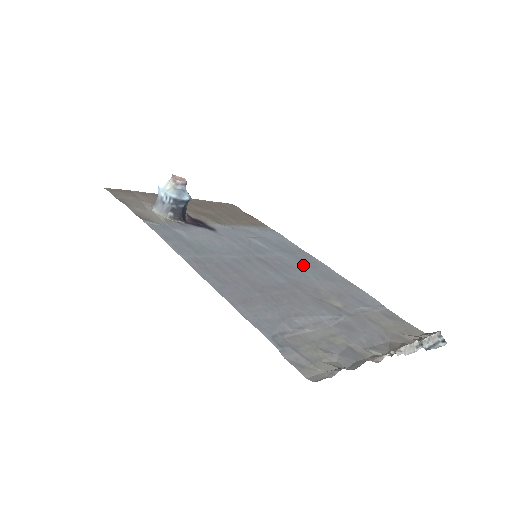
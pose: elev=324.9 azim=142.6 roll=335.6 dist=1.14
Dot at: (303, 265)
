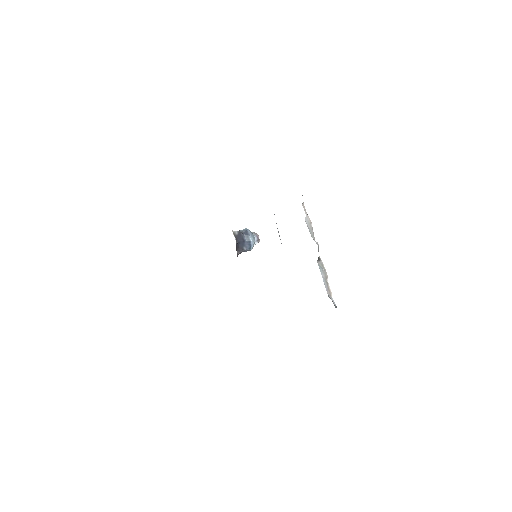
Dot at: occluded
